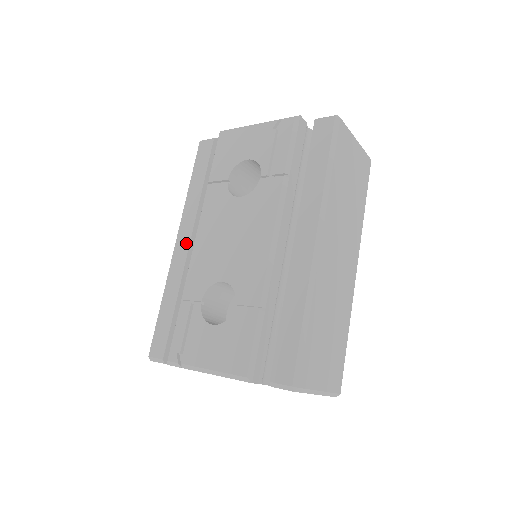
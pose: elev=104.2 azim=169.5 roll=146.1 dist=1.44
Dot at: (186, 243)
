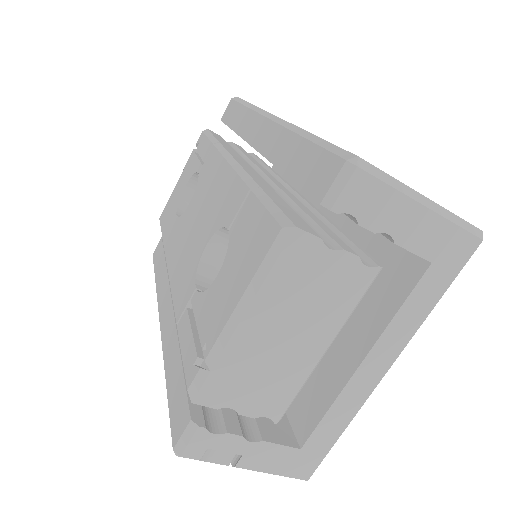
Dot at: (168, 305)
